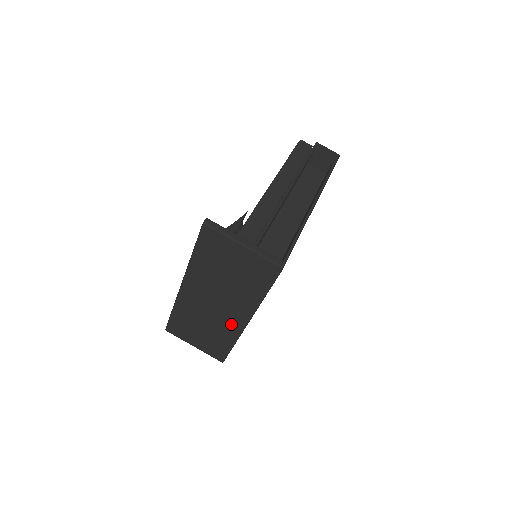
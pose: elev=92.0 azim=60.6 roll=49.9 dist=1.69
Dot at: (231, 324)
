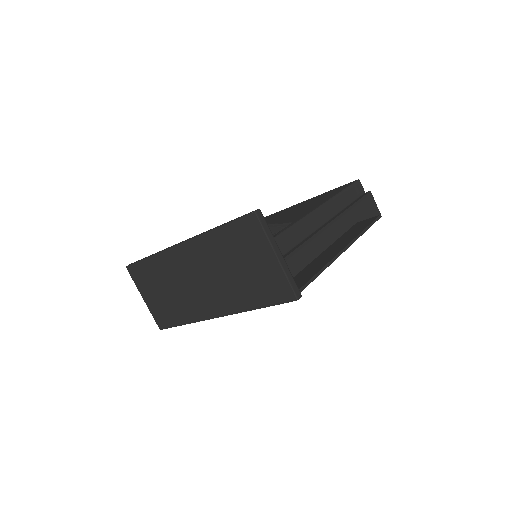
Dot at: (200, 307)
